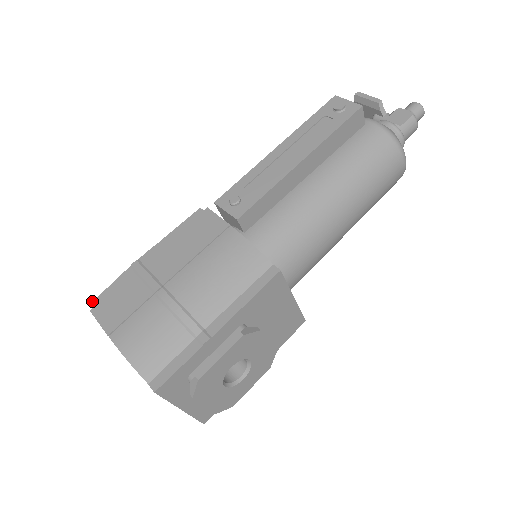
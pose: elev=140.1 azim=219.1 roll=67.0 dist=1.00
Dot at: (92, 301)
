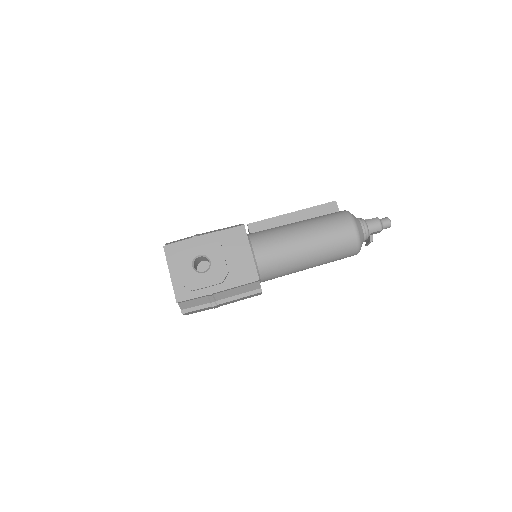
Dot at: occluded
